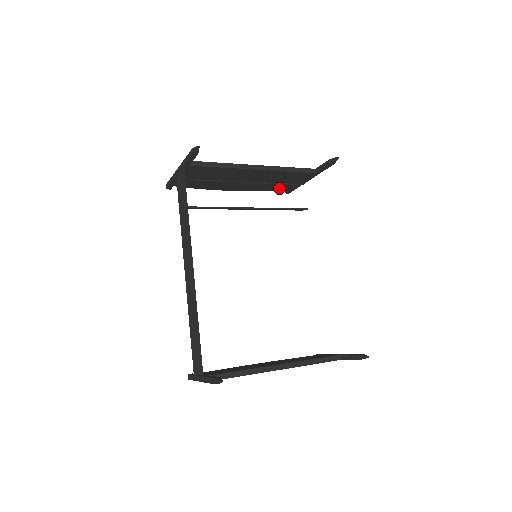
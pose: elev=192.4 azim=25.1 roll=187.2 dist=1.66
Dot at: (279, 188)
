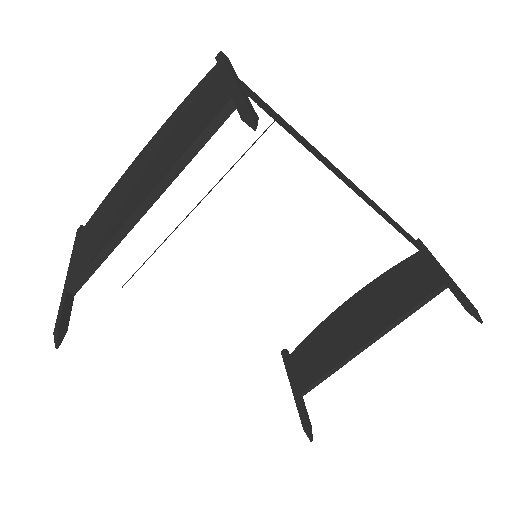
Dot at: occluded
